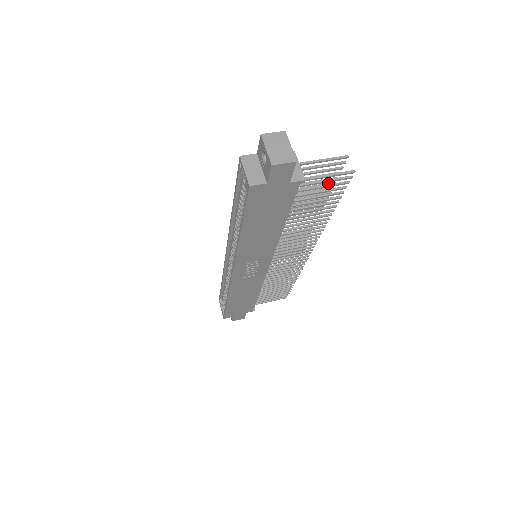
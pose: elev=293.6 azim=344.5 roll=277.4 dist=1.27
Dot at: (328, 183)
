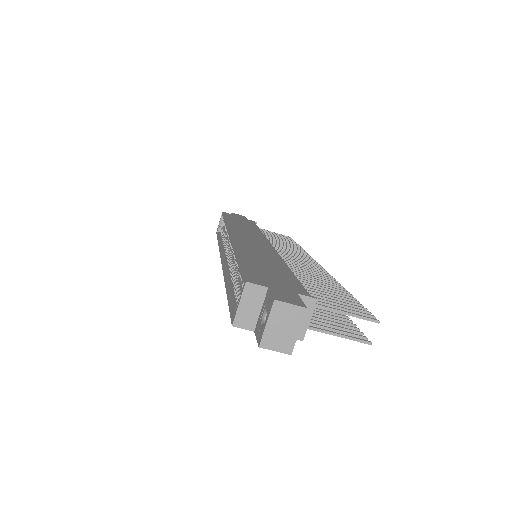
Dot at: (351, 300)
